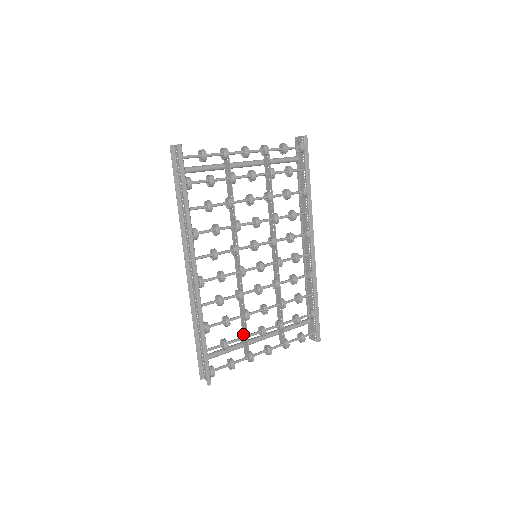
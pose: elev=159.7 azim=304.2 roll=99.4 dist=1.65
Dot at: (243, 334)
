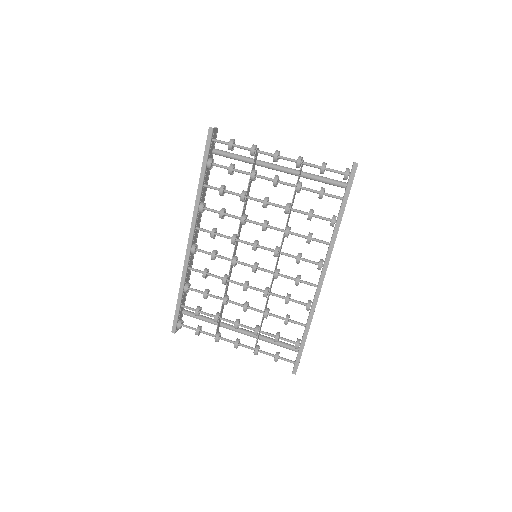
Dot at: (216, 314)
